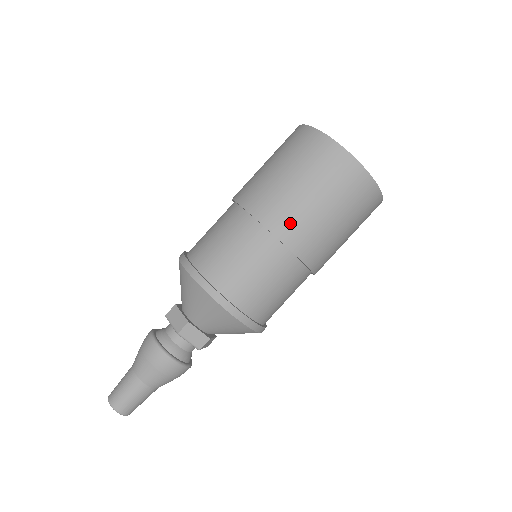
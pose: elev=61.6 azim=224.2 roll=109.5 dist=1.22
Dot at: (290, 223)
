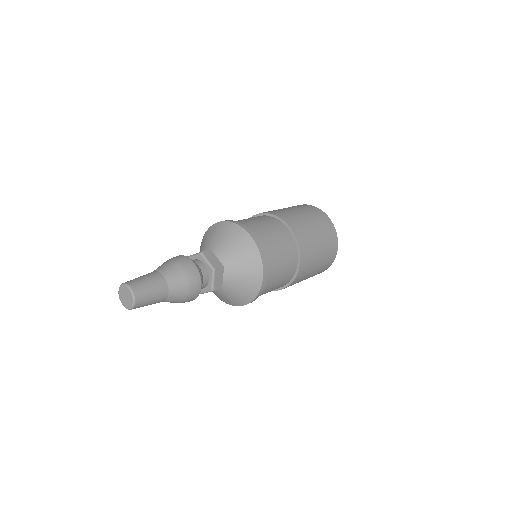
Dot at: (287, 216)
